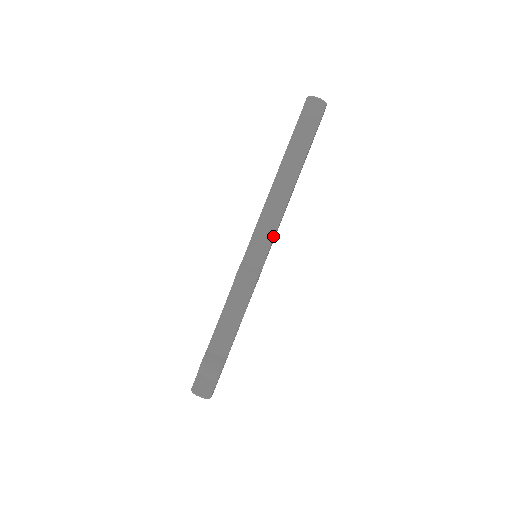
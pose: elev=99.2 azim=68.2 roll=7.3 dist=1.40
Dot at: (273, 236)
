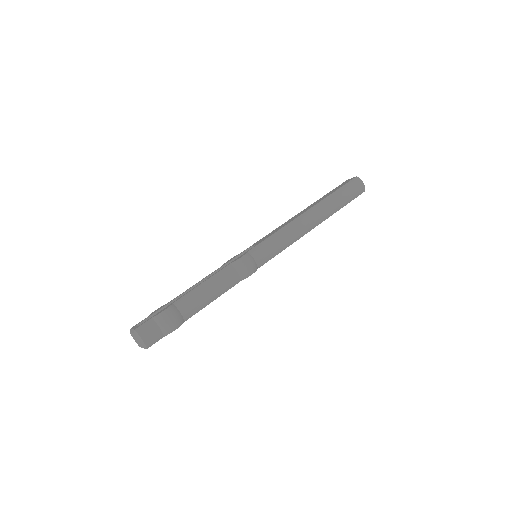
Dot at: (281, 250)
